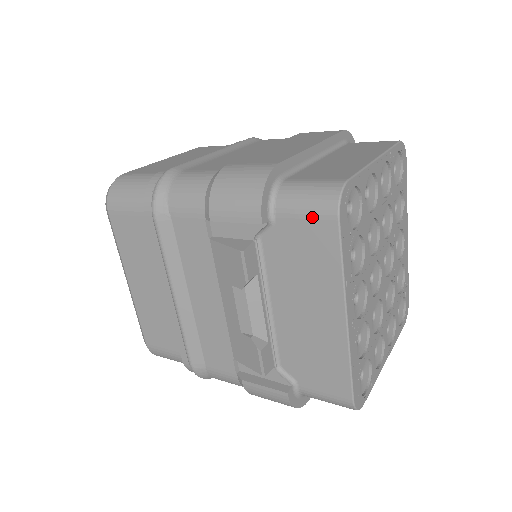
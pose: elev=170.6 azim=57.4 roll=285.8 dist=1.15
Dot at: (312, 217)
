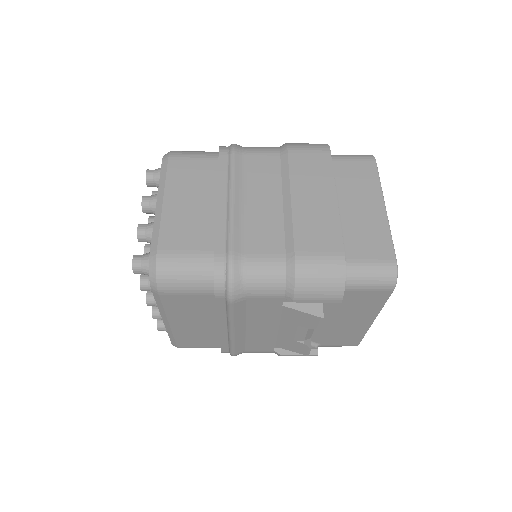
Dot at: (375, 290)
